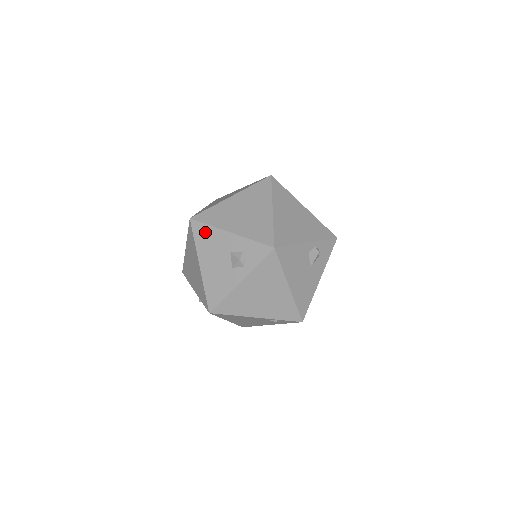
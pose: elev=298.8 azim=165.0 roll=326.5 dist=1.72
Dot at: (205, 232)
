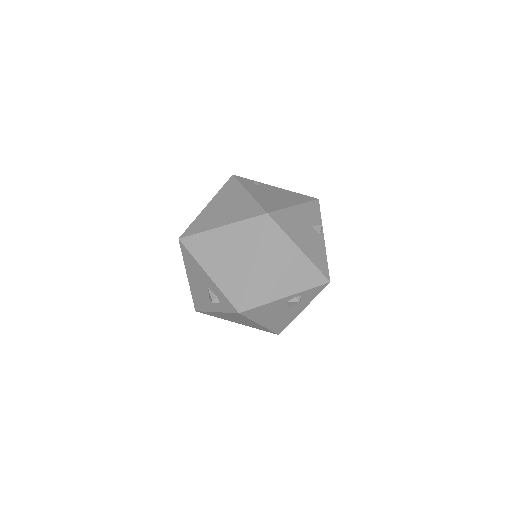
Dot at: (190, 259)
